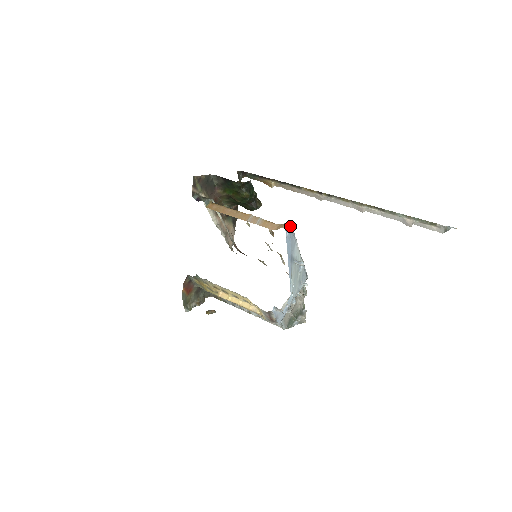
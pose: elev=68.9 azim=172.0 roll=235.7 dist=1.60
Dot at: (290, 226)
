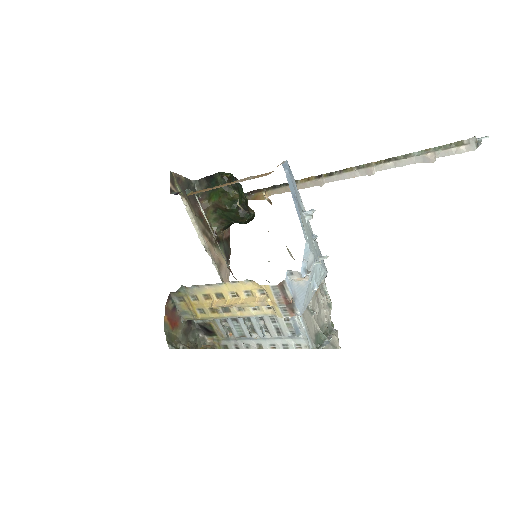
Dot at: (288, 166)
